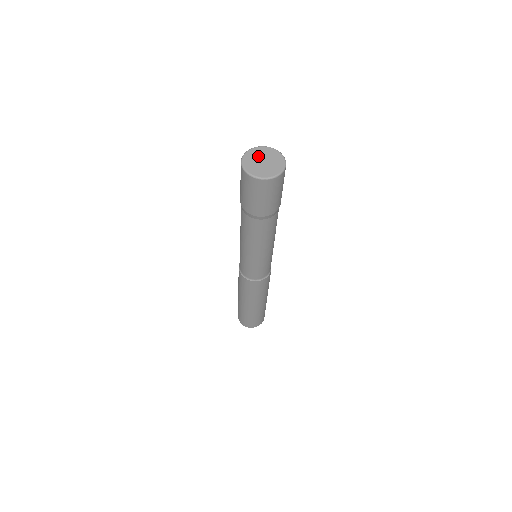
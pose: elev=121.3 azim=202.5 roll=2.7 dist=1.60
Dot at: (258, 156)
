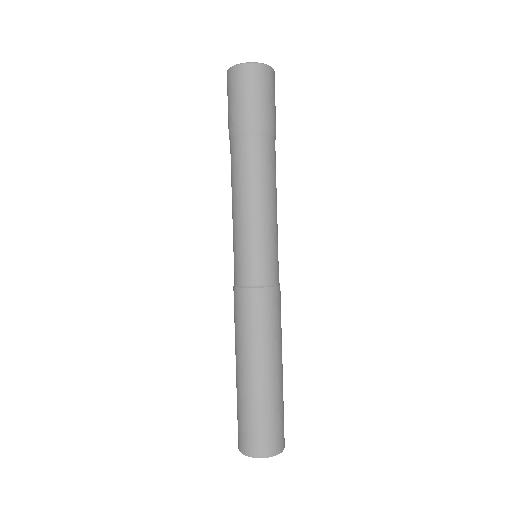
Dot at: occluded
